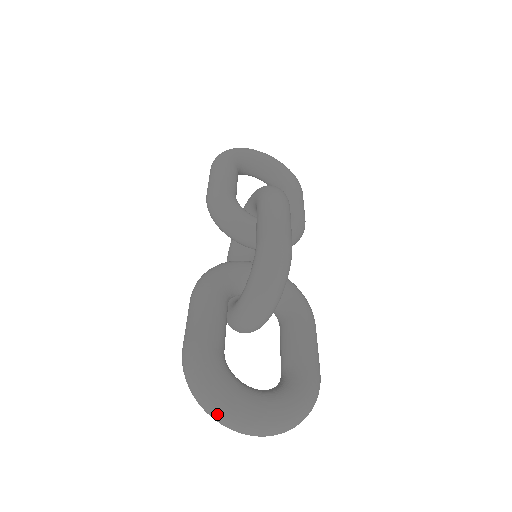
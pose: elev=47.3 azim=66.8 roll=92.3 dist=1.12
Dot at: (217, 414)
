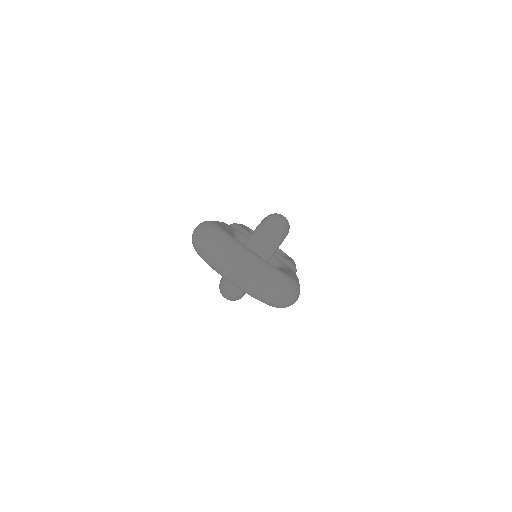
Dot at: (216, 246)
